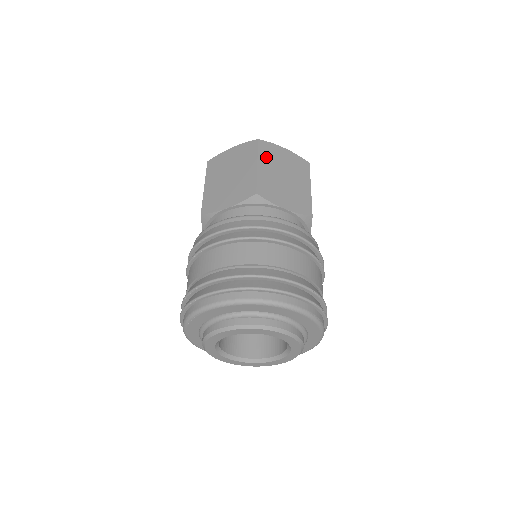
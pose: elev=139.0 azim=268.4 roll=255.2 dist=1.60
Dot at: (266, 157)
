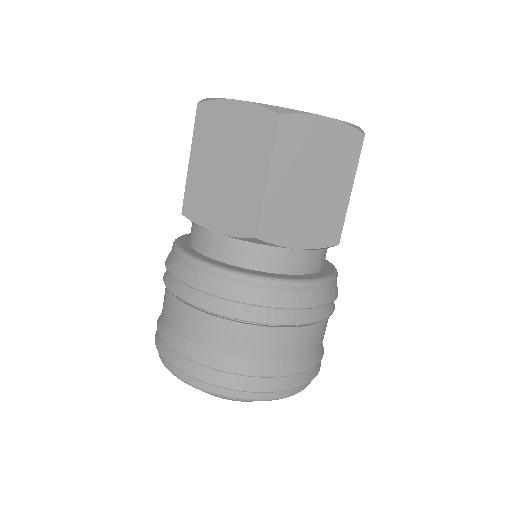
Dot at: (287, 154)
